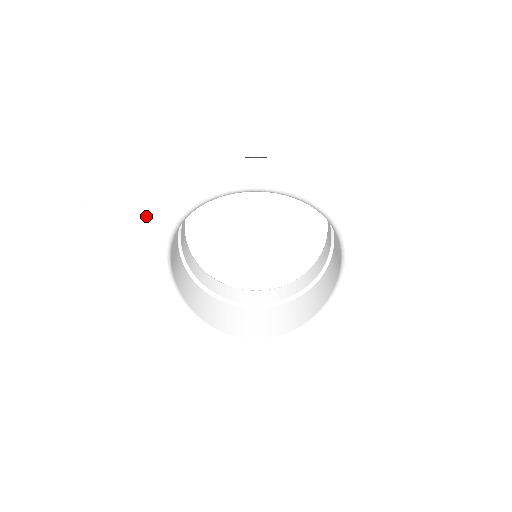
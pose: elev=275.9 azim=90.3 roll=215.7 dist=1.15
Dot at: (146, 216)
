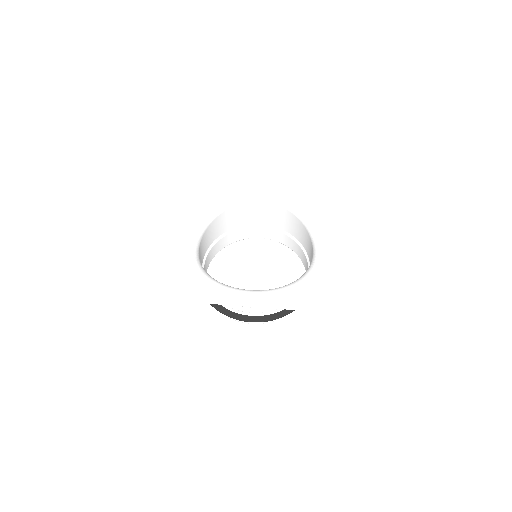
Dot at: (196, 206)
